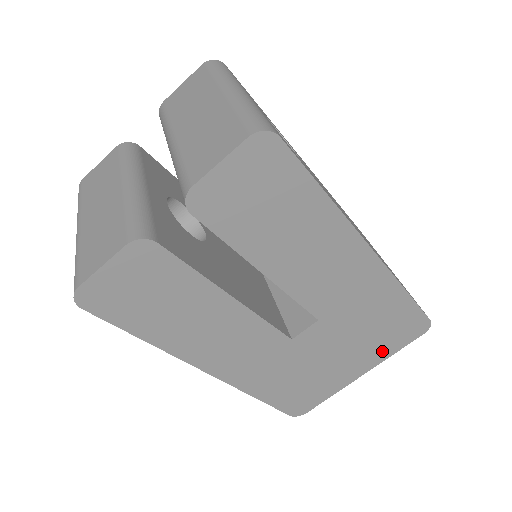
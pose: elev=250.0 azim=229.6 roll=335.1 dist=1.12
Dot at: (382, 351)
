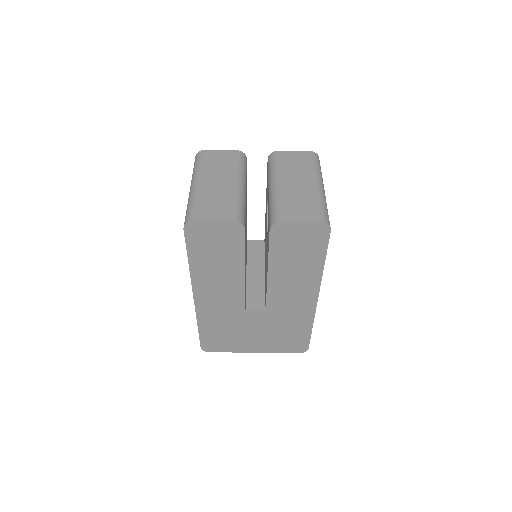
Dot at: (275, 347)
